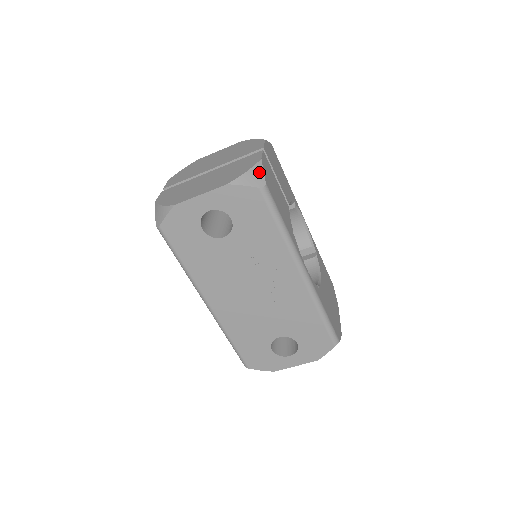
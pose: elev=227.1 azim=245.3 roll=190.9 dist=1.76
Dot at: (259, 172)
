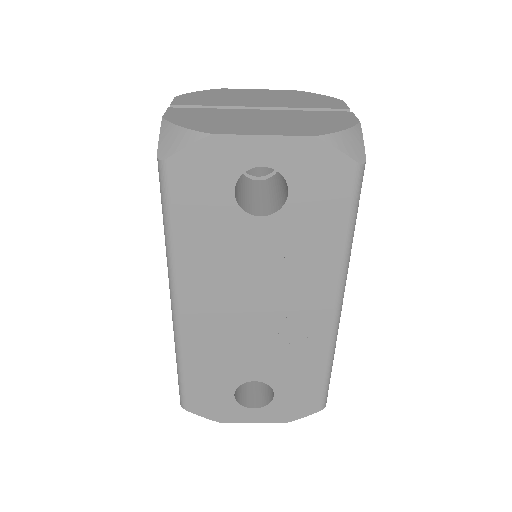
Dot at: (359, 139)
